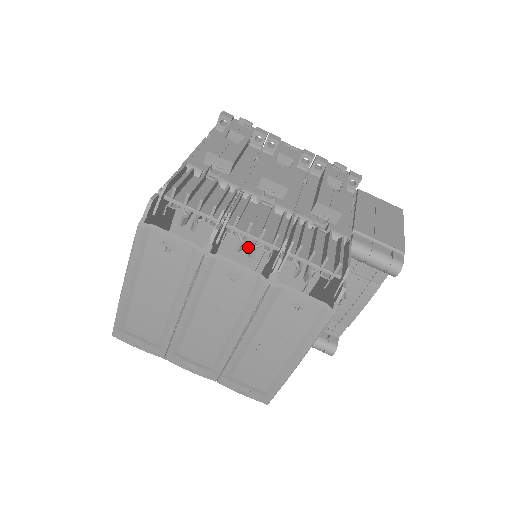
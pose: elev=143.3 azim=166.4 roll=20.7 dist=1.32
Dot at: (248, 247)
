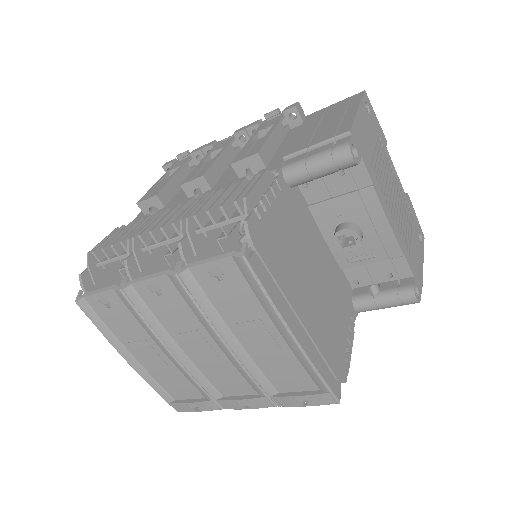
Dot at: occluded
